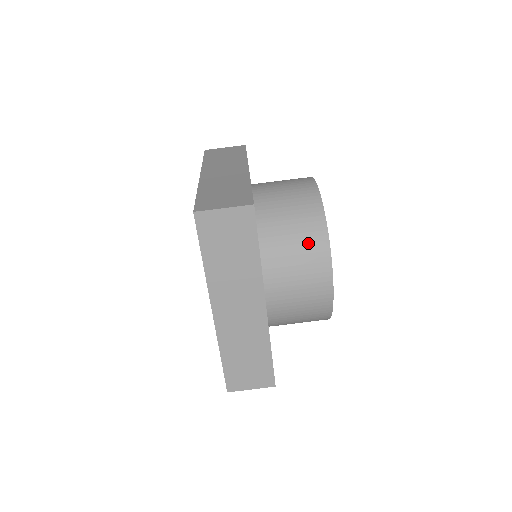
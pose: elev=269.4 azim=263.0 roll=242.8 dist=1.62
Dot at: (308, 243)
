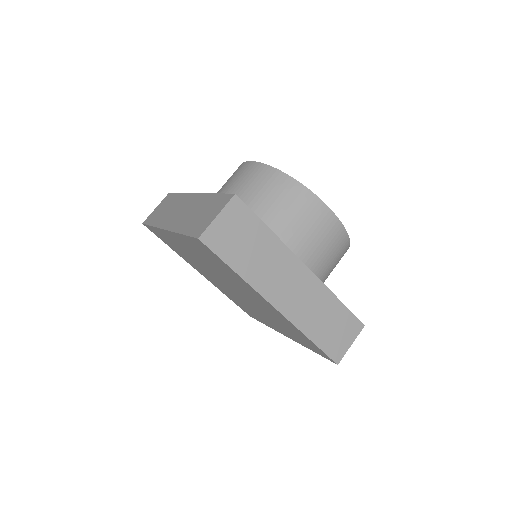
Dot at: (290, 199)
